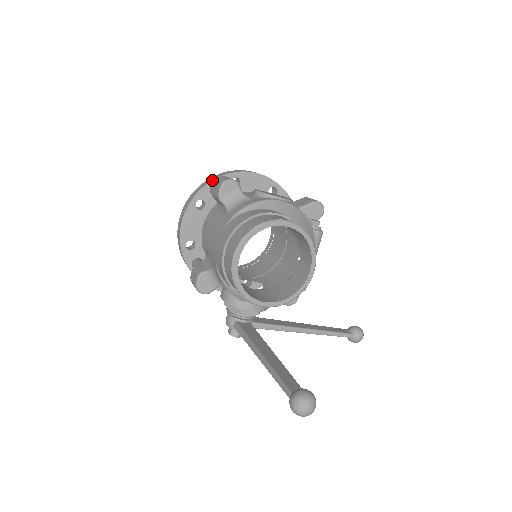
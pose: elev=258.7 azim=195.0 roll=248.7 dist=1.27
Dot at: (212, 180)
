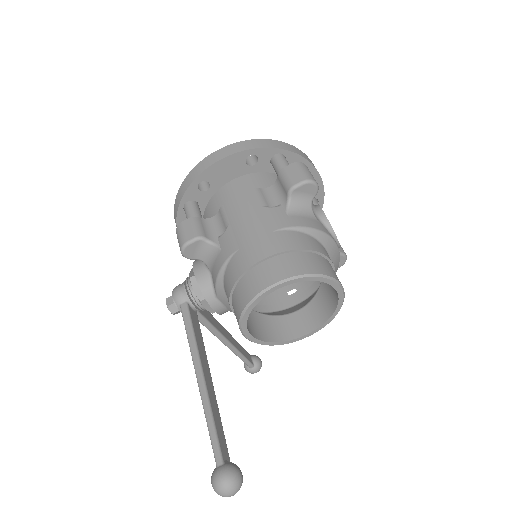
Dot at: (285, 149)
